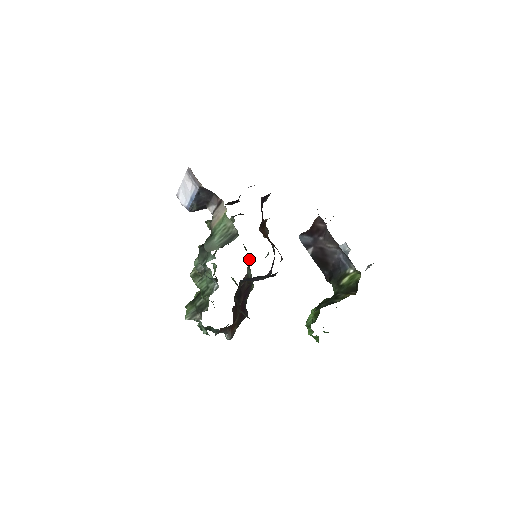
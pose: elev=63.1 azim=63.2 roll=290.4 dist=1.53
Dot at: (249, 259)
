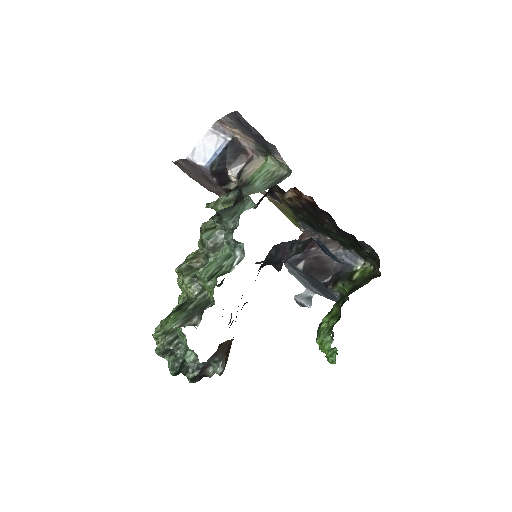
Dot at: occluded
